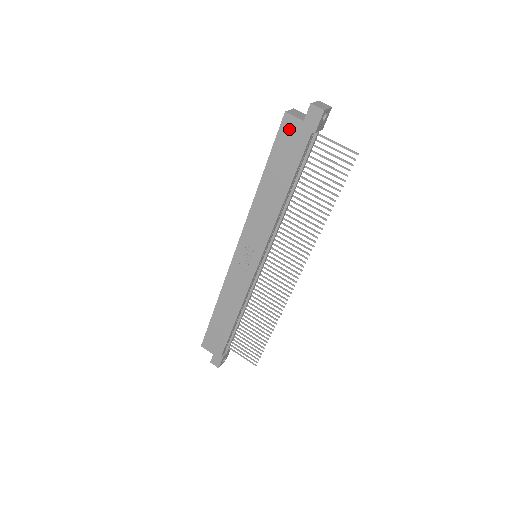
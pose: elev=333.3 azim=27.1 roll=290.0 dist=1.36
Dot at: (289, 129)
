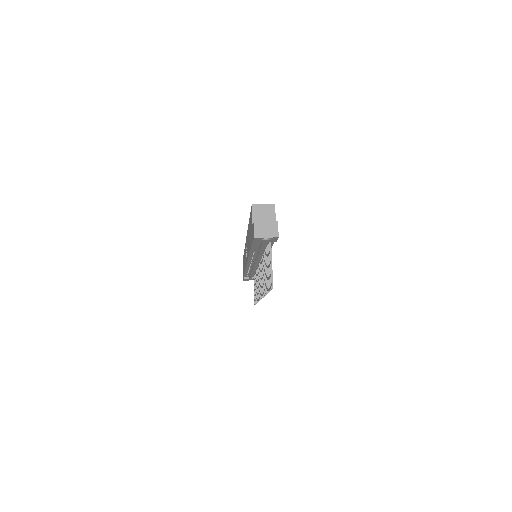
Dot at: (251, 218)
